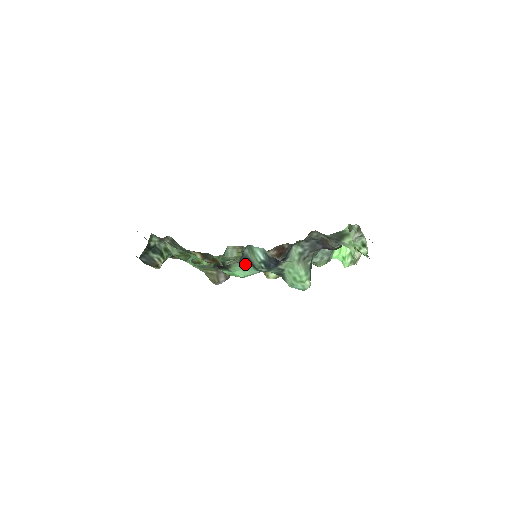
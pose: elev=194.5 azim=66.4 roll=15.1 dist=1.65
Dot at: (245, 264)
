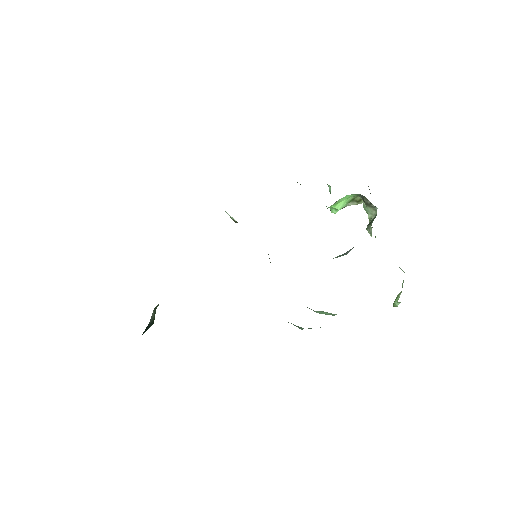
Dot at: occluded
